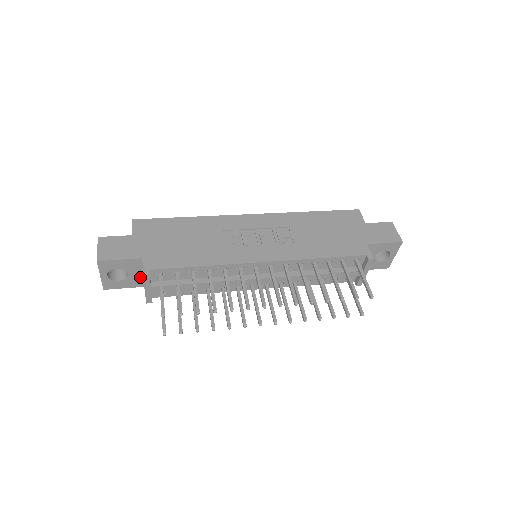
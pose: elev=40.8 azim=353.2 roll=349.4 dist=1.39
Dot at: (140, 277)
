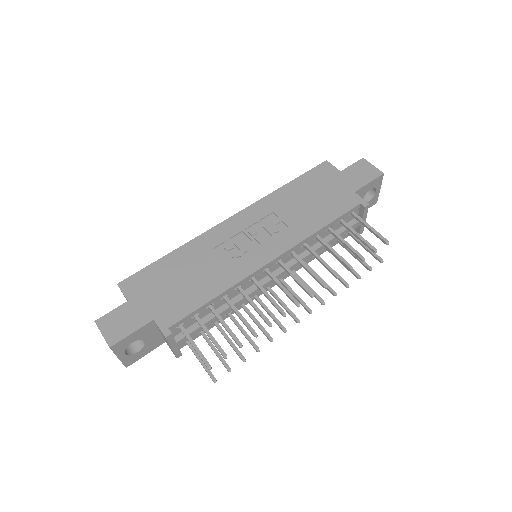
Dot at: (157, 337)
